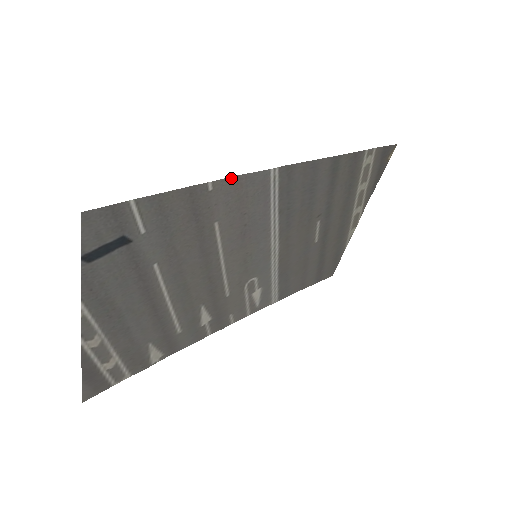
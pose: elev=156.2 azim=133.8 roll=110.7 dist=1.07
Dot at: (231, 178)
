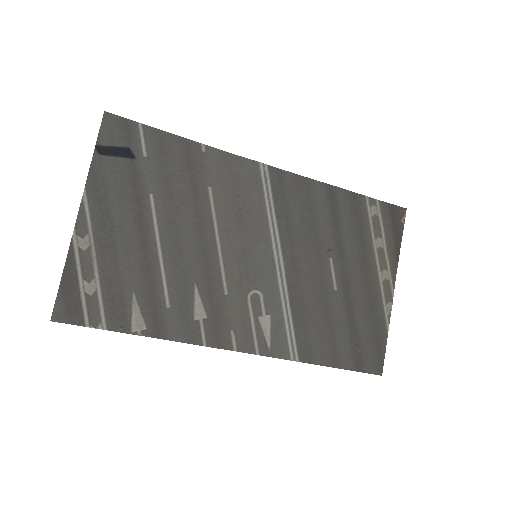
Dot at: (222, 152)
